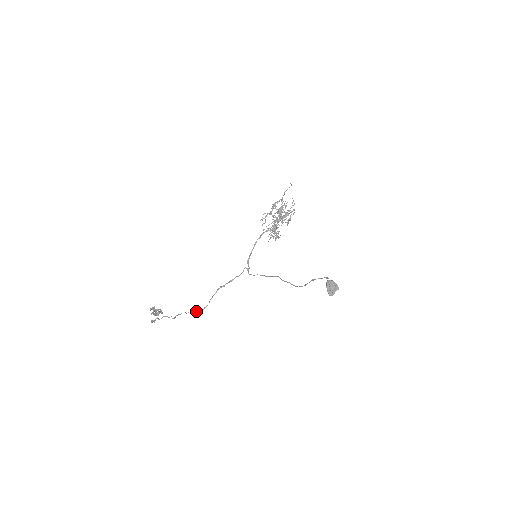
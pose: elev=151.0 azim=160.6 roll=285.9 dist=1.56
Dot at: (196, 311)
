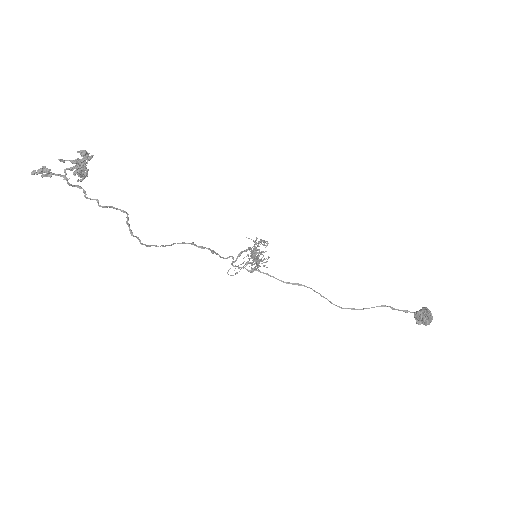
Dot at: occluded
